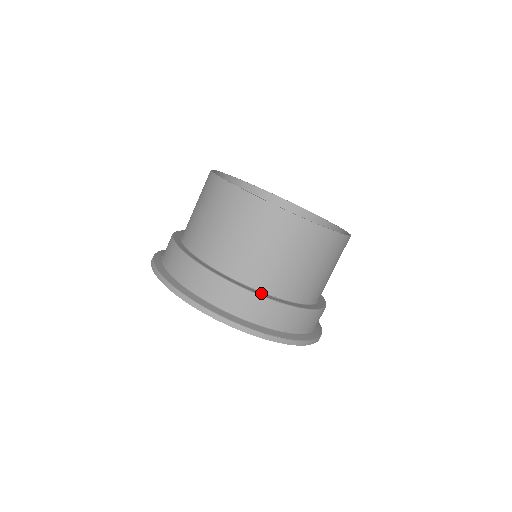
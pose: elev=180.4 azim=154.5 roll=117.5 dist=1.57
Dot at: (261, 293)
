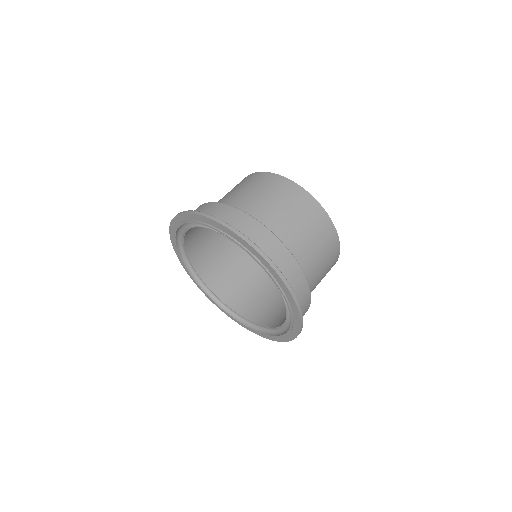
Dot at: occluded
